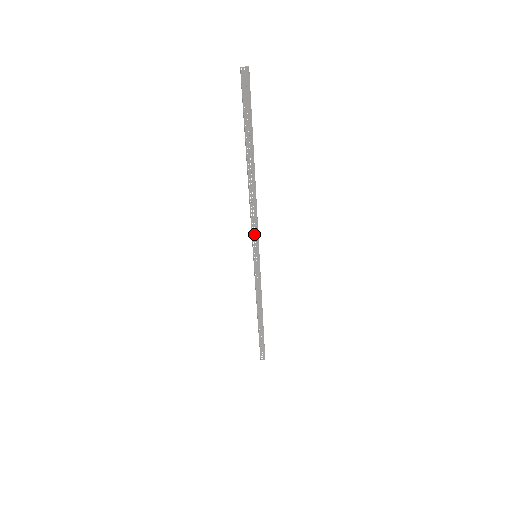
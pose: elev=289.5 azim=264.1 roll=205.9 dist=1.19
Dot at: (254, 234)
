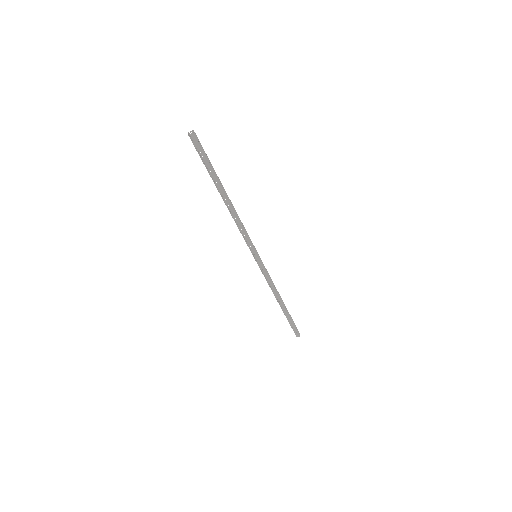
Dot at: occluded
